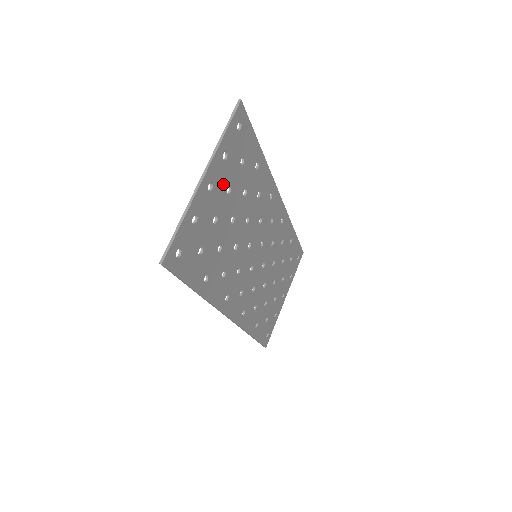
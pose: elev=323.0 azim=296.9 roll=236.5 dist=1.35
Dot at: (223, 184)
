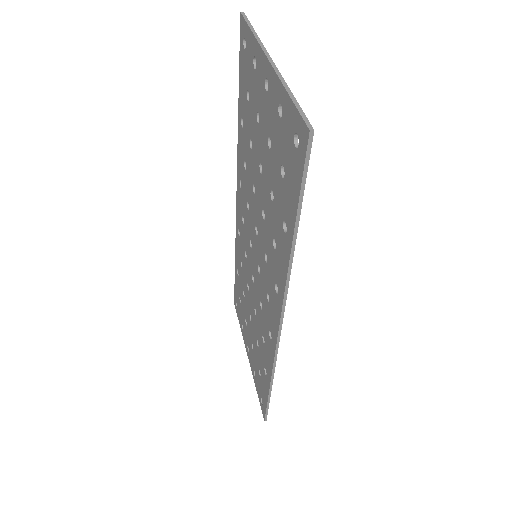
Dot at: (262, 100)
